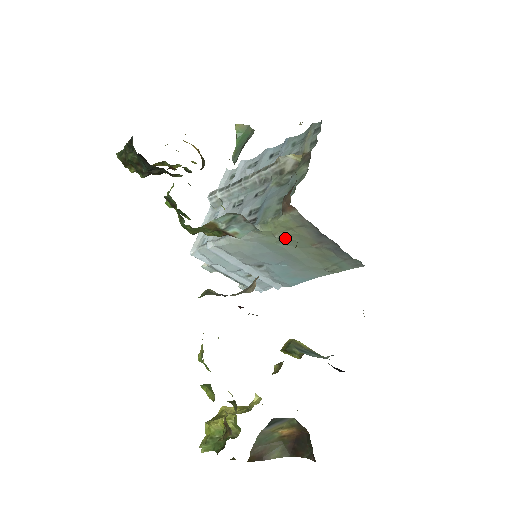
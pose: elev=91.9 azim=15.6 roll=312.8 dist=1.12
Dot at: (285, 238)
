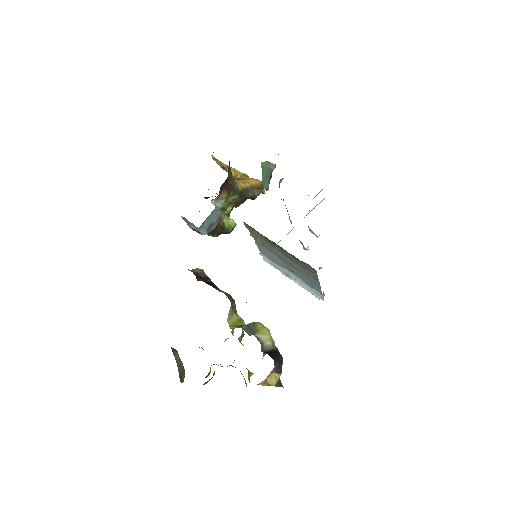
Dot at: (262, 242)
